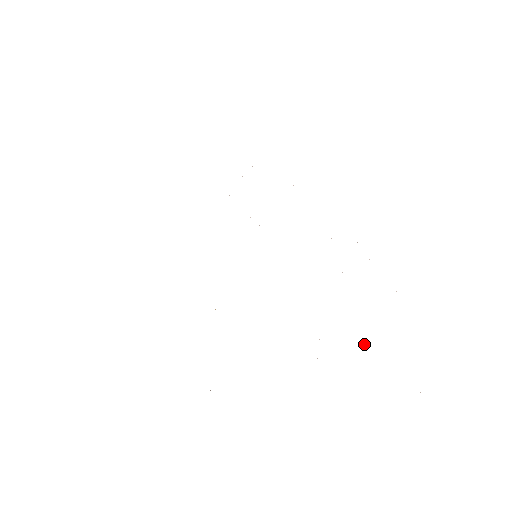
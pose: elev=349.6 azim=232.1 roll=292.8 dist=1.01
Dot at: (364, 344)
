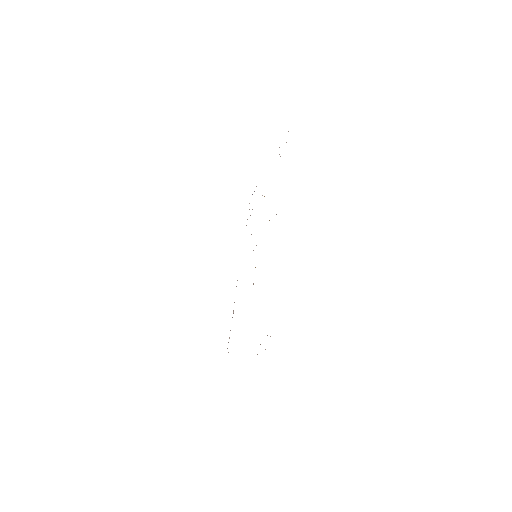
Dot at: occluded
